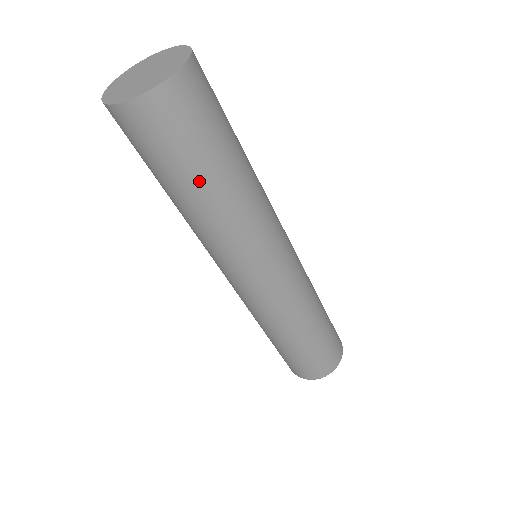
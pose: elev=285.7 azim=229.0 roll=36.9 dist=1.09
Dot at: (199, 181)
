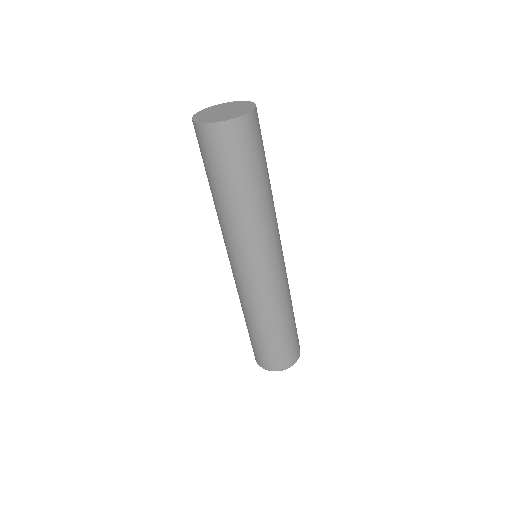
Dot at: (226, 187)
